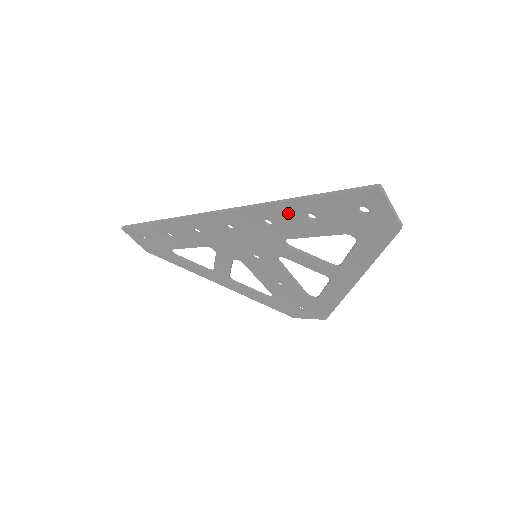
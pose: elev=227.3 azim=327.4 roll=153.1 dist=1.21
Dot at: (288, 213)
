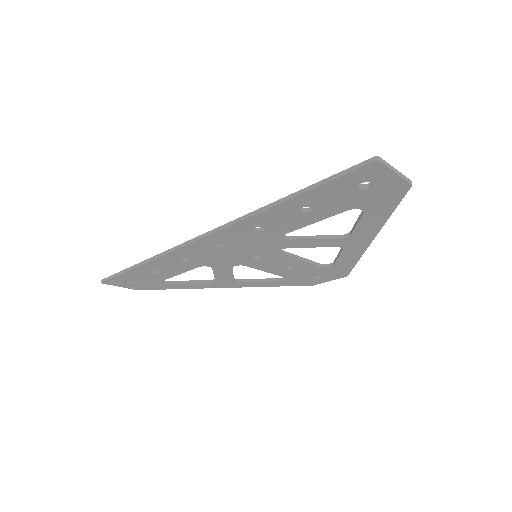
Dot at: (279, 214)
